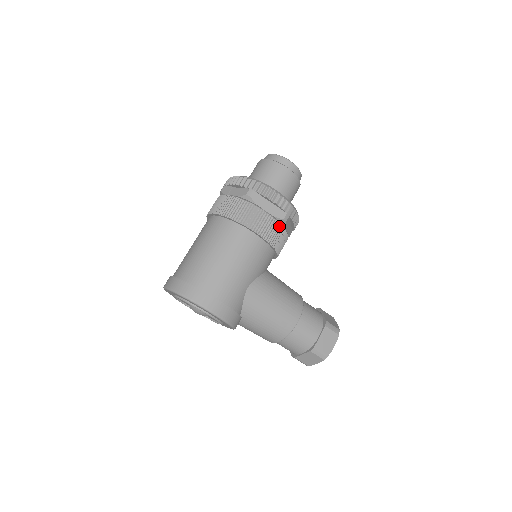
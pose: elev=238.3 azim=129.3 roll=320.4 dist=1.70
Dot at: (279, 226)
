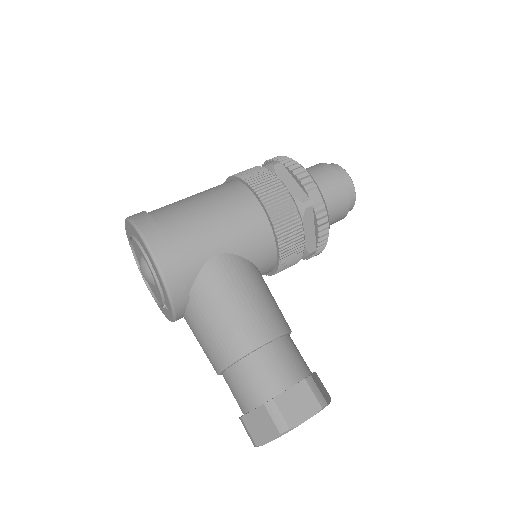
Dot at: (294, 209)
